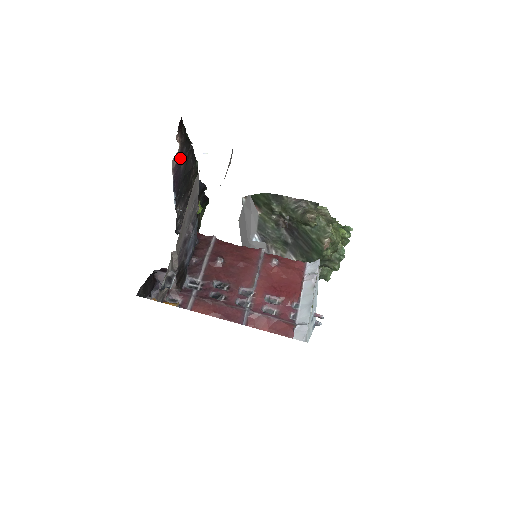
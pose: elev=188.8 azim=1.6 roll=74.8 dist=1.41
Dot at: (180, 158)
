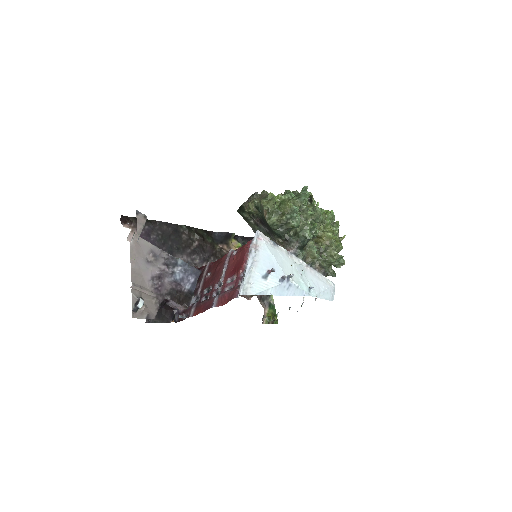
Dot at: (142, 234)
